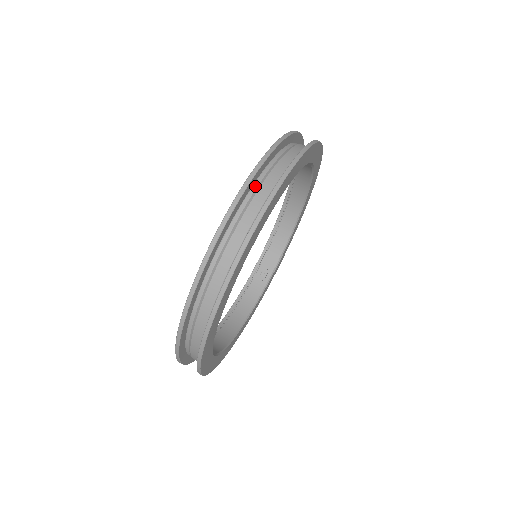
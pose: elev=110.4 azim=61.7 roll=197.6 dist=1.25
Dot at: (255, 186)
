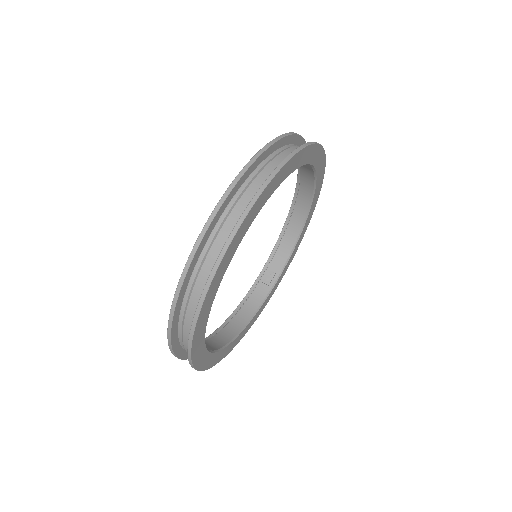
Dot at: (248, 180)
